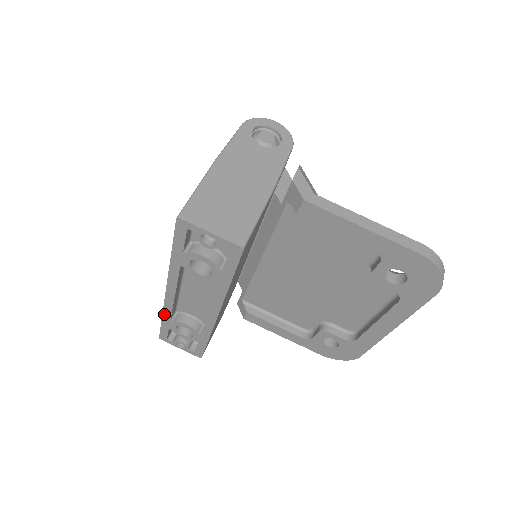
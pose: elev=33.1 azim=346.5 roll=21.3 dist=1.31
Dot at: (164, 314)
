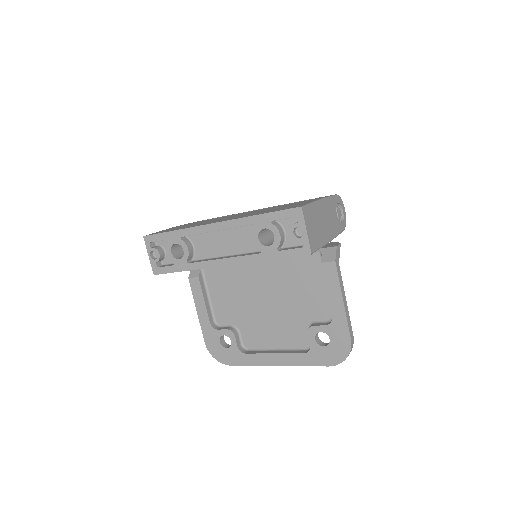
Dot at: (183, 230)
